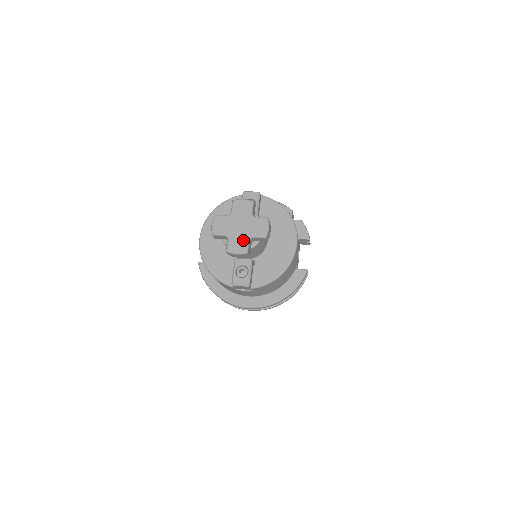
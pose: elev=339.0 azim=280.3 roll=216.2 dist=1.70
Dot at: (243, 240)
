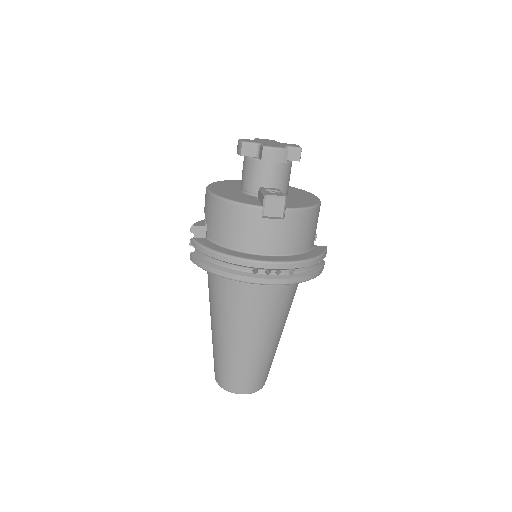
Dot at: (279, 145)
